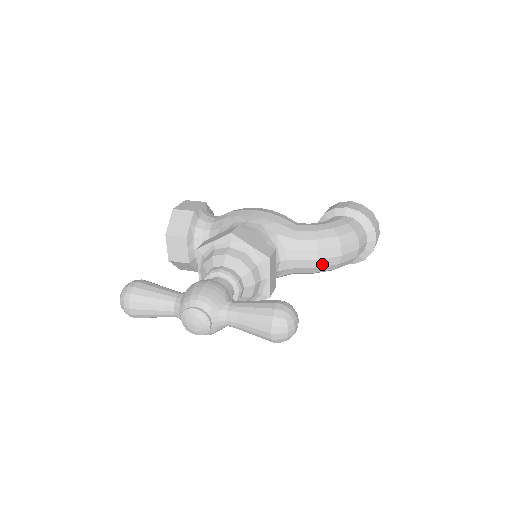
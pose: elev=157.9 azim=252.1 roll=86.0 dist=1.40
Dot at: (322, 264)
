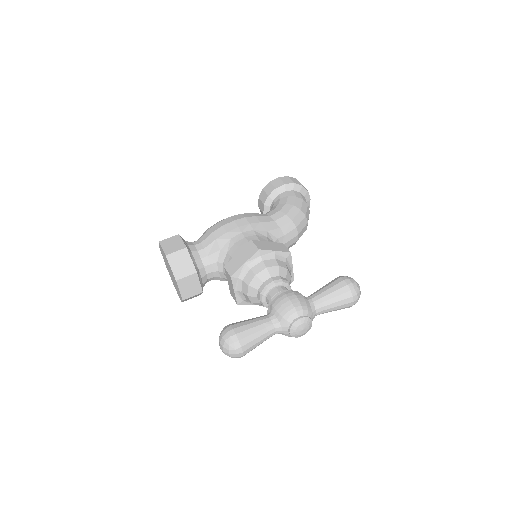
Dot at: (300, 236)
